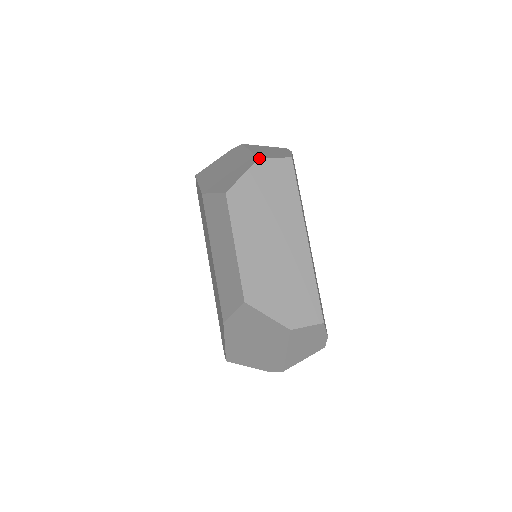
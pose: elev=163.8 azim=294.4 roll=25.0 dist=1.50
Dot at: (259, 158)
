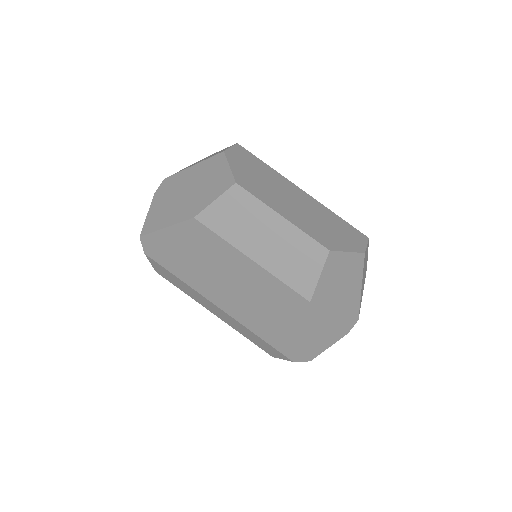
Dot at: (224, 151)
